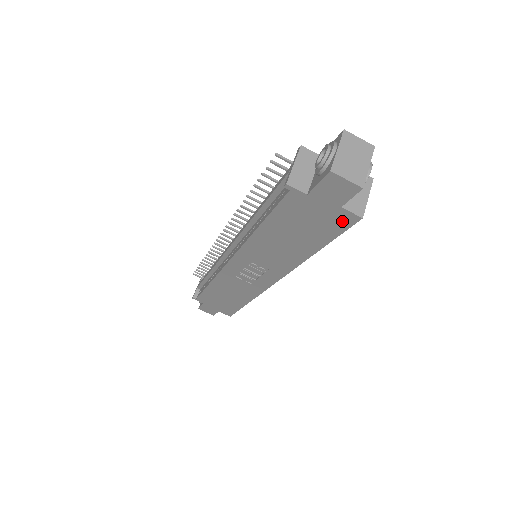
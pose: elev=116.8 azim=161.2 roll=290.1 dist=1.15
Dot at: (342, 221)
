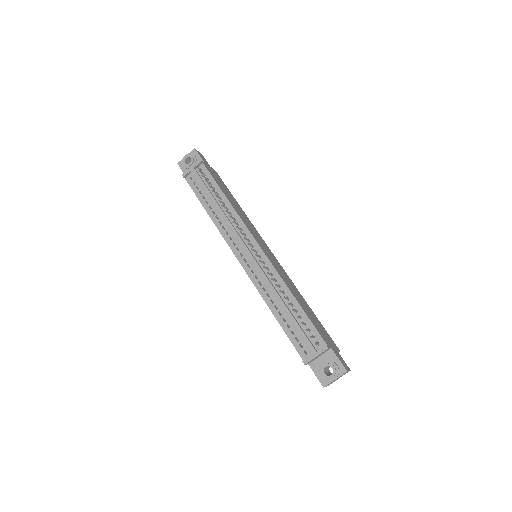
Dot at: occluded
